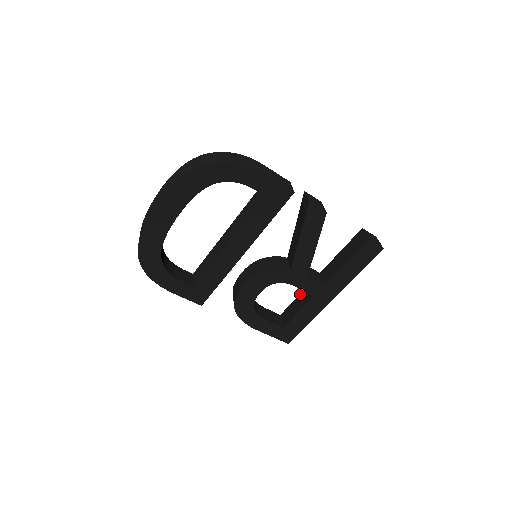
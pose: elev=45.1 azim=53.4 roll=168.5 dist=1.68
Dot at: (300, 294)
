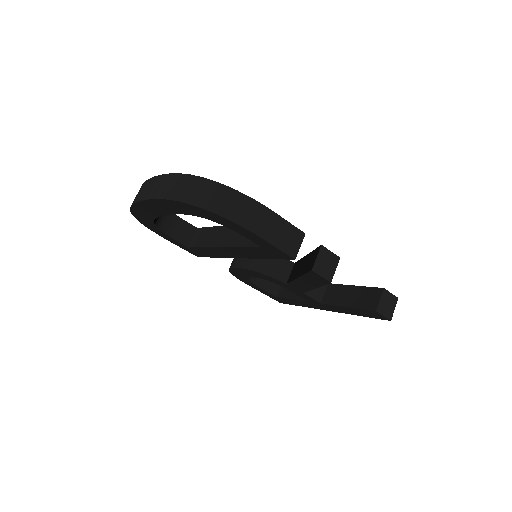
Dot at: occluded
